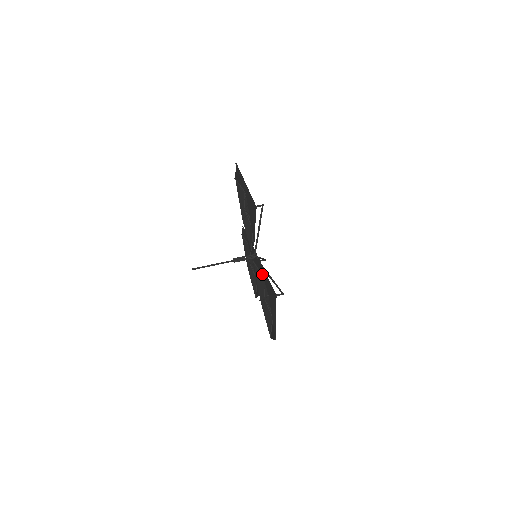
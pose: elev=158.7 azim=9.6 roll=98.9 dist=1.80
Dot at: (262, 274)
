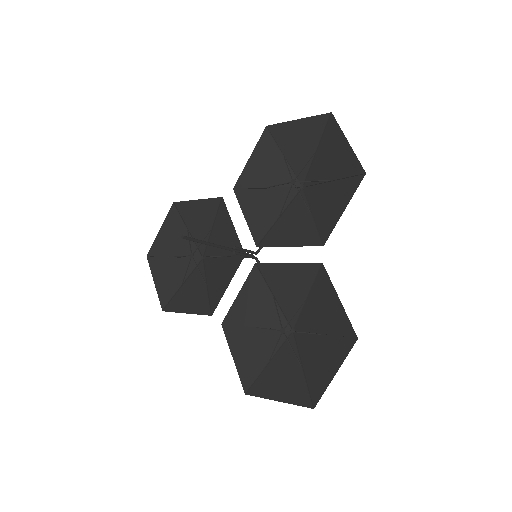
Dot at: occluded
